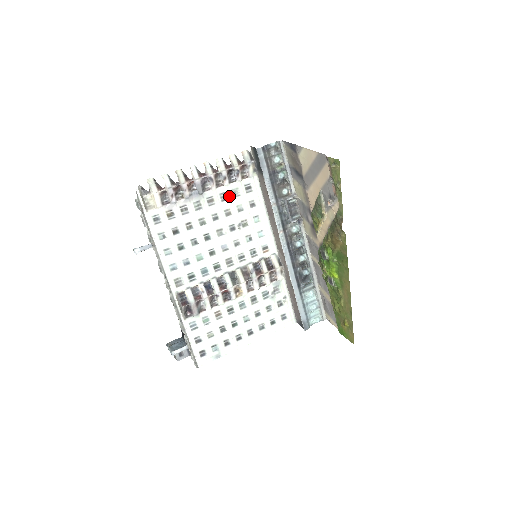
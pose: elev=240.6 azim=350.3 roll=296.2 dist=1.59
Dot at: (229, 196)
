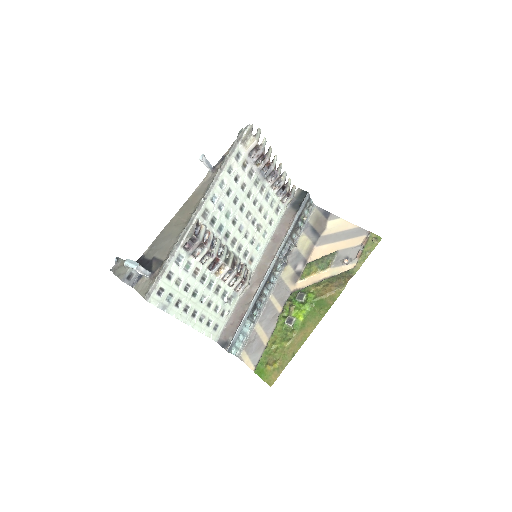
Dot at: (270, 200)
